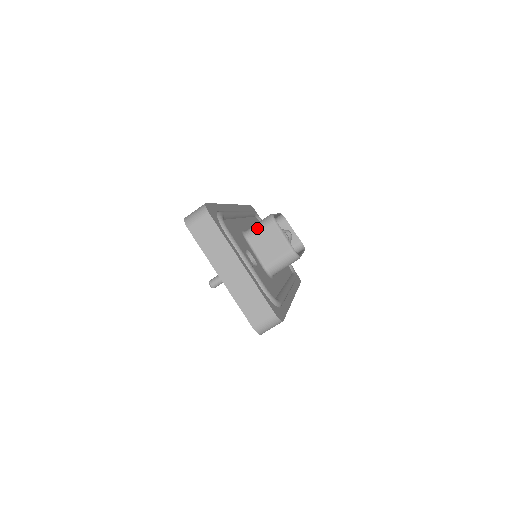
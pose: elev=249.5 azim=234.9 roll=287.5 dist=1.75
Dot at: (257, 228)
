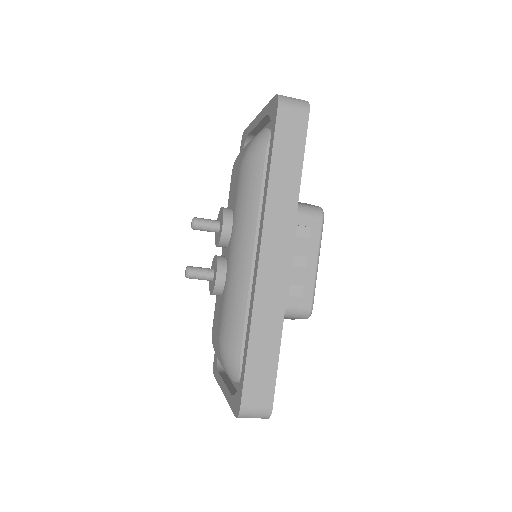
Dot at: (287, 316)
